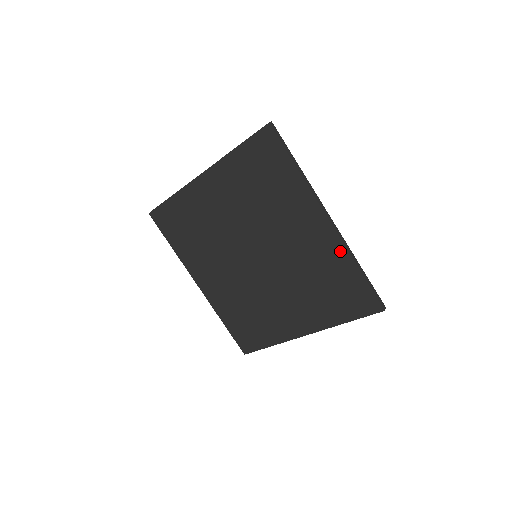
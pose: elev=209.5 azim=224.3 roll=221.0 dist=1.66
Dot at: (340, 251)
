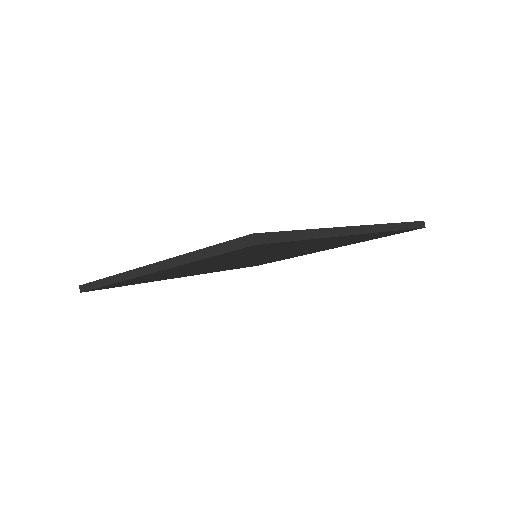
Dot at: occluded
